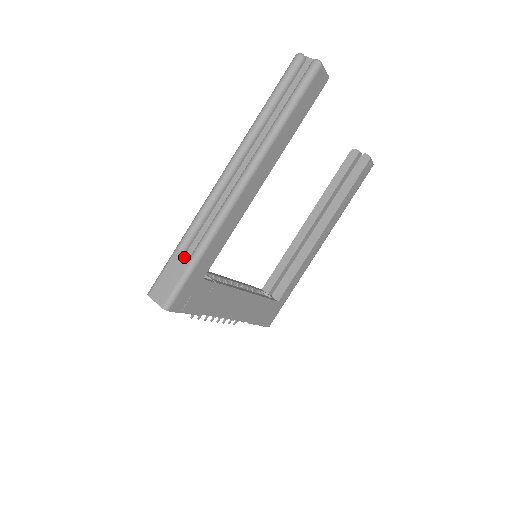
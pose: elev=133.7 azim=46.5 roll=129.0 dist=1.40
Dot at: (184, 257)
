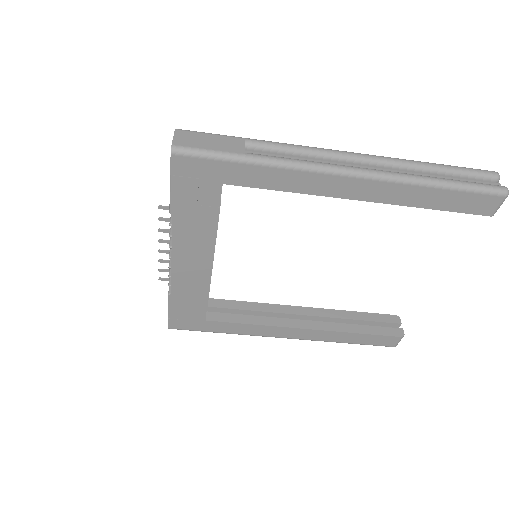
Dot at: (242, 146)
